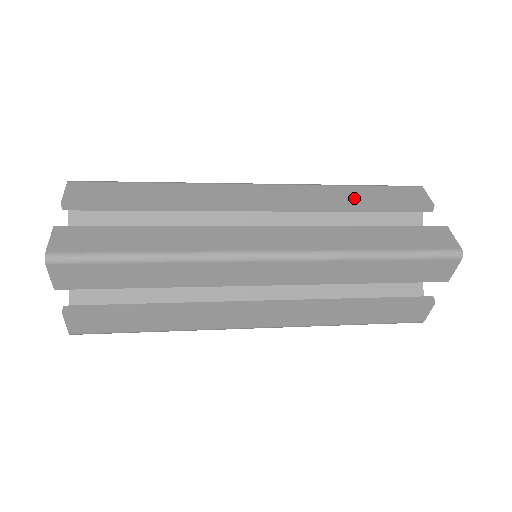
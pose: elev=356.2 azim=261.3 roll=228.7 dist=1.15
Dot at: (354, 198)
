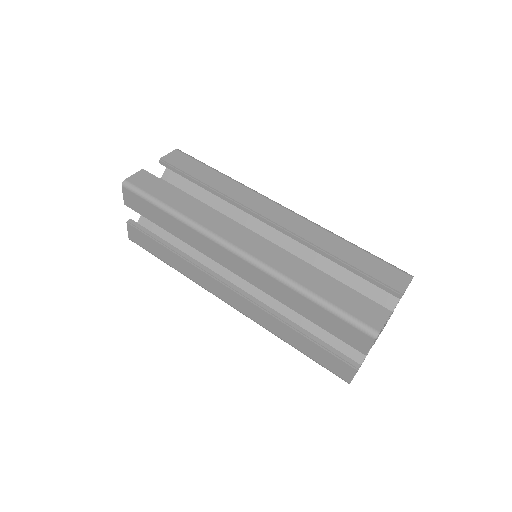
Dot at: (342, 252)
